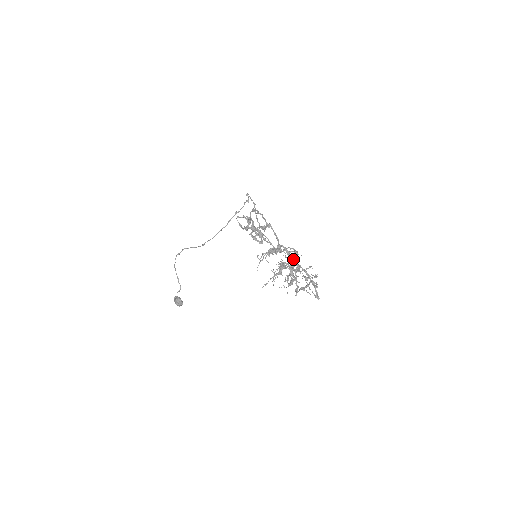
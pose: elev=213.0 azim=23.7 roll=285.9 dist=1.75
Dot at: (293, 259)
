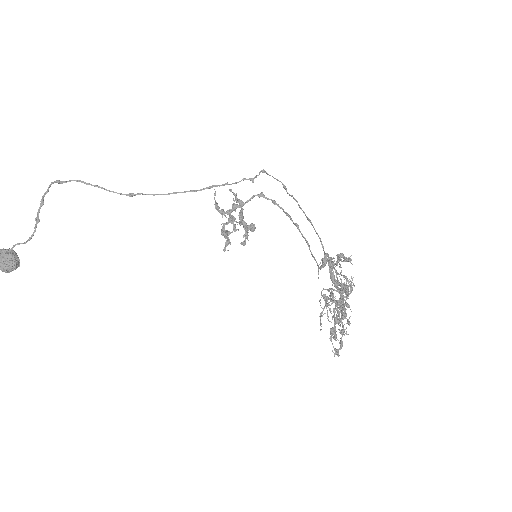
Dot at: occluded
